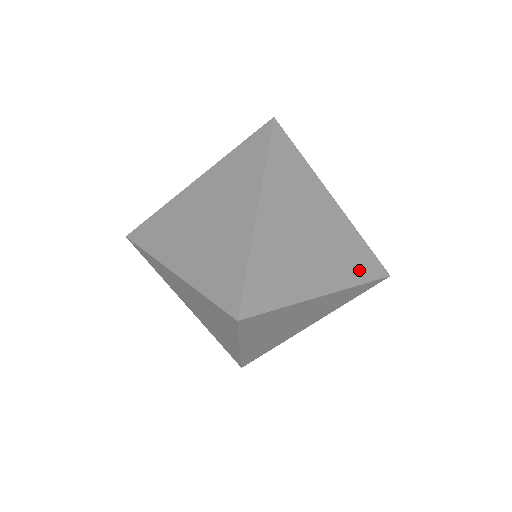
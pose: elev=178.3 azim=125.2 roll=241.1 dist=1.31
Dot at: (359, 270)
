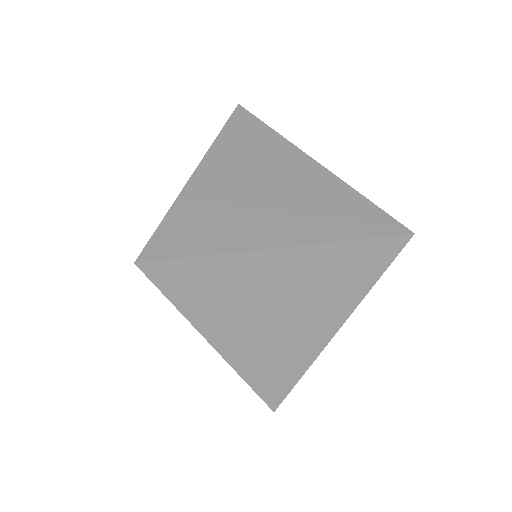
Dot at: (350, 225)
